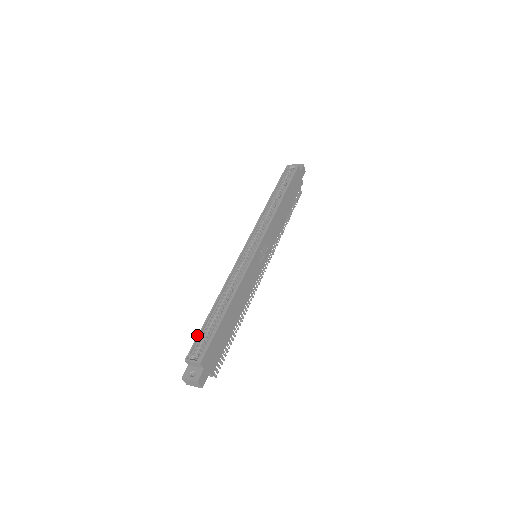
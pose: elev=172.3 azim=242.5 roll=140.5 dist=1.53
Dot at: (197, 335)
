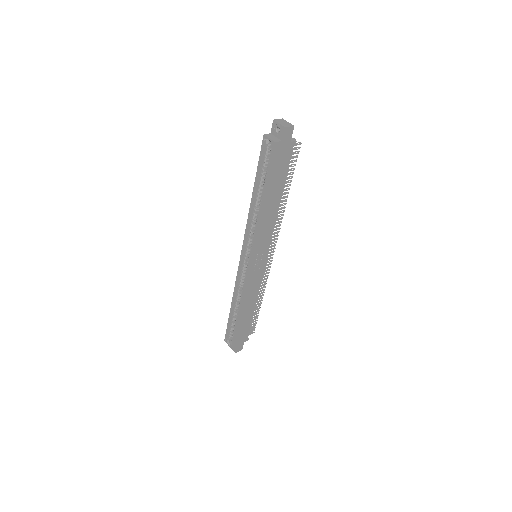
Dot at: occluded
